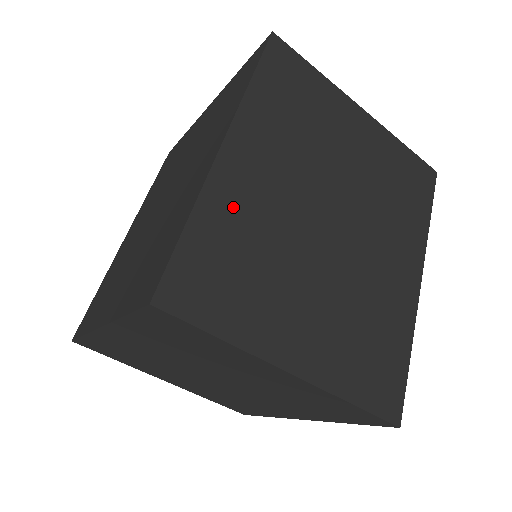
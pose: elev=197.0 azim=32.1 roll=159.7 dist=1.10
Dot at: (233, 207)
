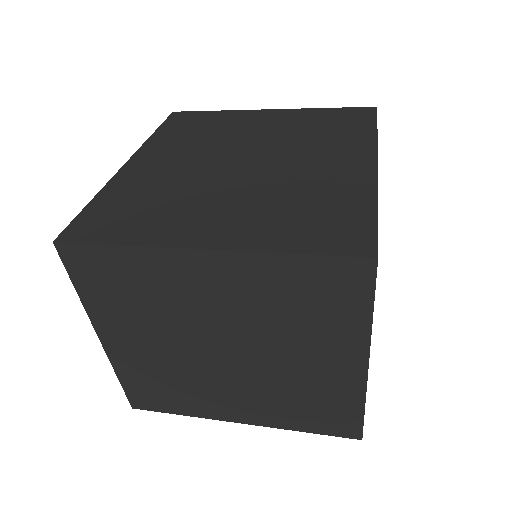
Dot at: occluded
